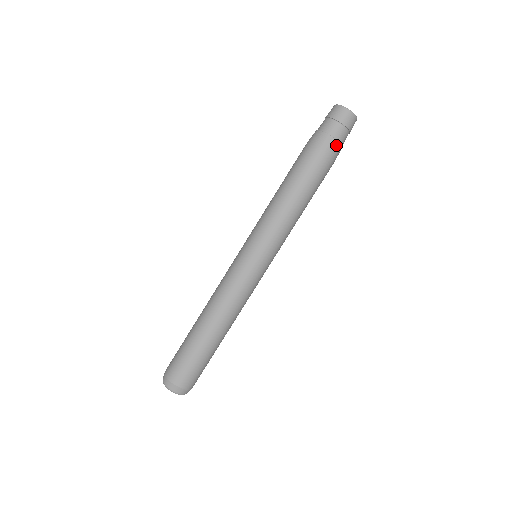
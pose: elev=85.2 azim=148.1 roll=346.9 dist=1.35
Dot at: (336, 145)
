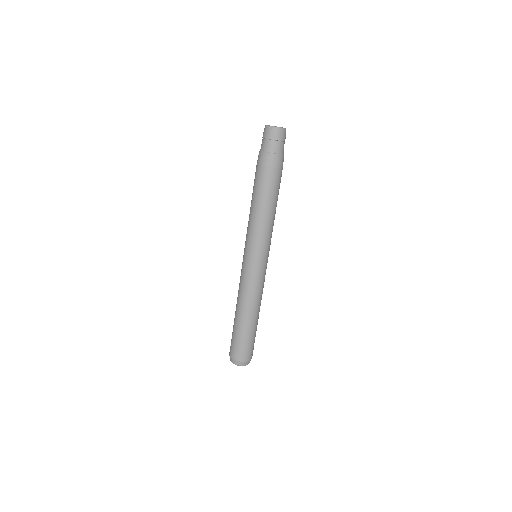
Dot at: (272, 157)
